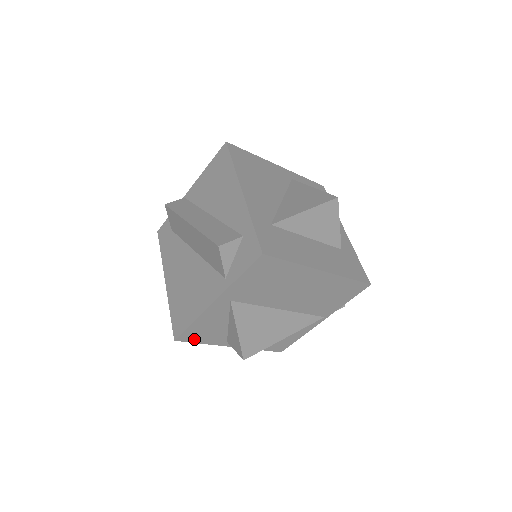
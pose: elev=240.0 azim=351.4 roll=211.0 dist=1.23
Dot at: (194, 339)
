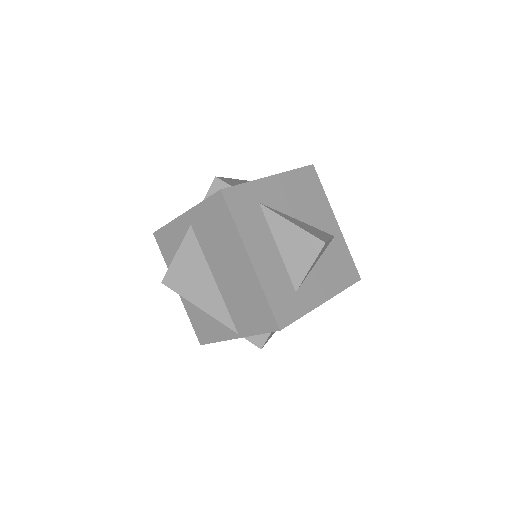
Dot at: (162, 246)
